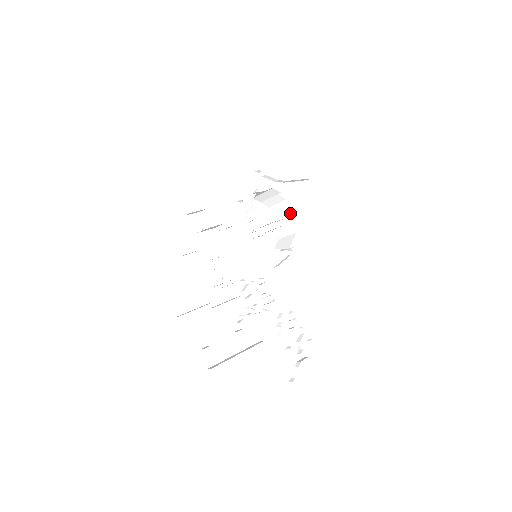
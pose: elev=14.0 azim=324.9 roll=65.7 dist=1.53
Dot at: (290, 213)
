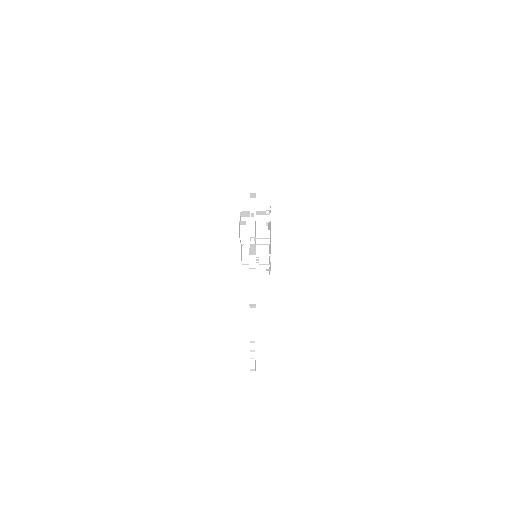
Dot at: occluded
